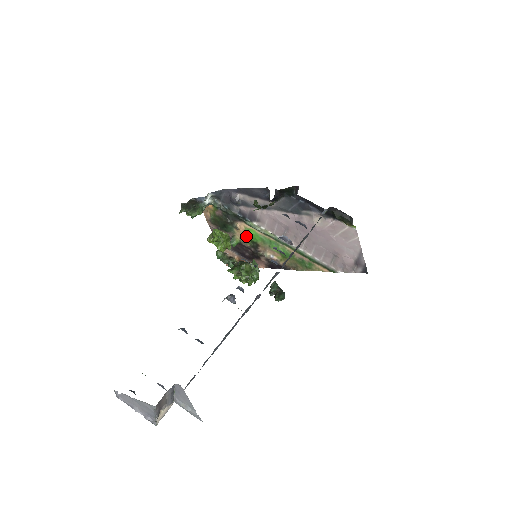
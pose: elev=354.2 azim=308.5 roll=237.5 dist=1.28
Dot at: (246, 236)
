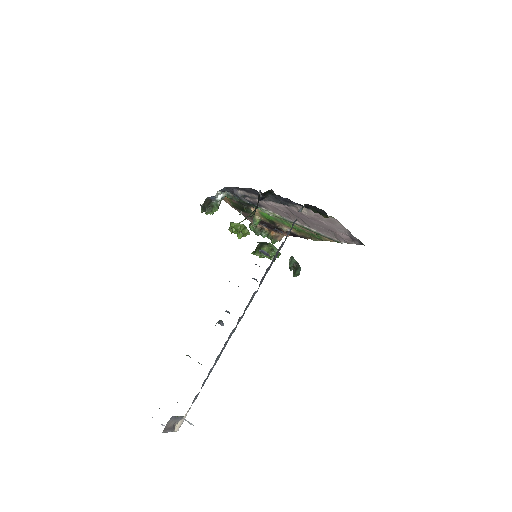
Dot at: (263, 216)
